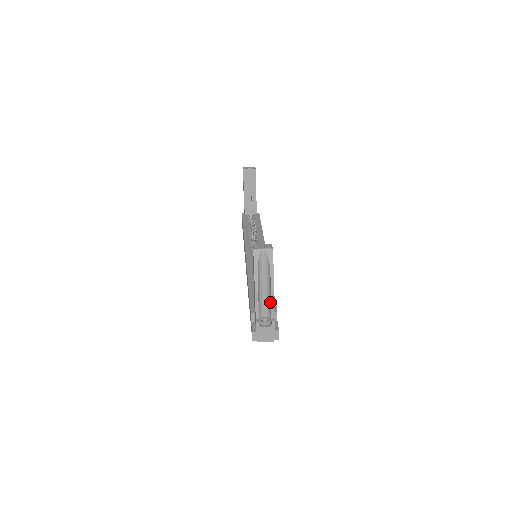
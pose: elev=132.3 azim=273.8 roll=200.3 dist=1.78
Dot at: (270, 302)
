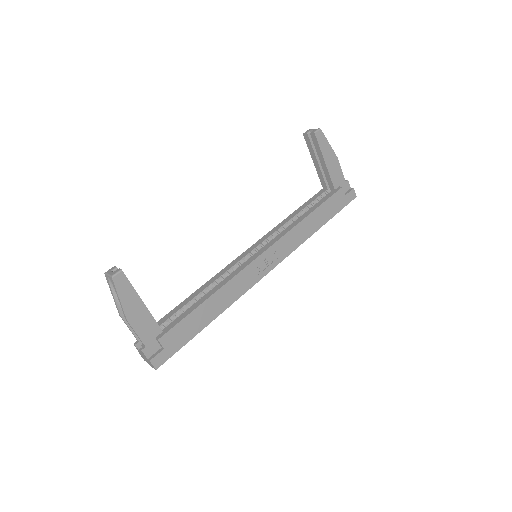
Dot at: (139, 329)
